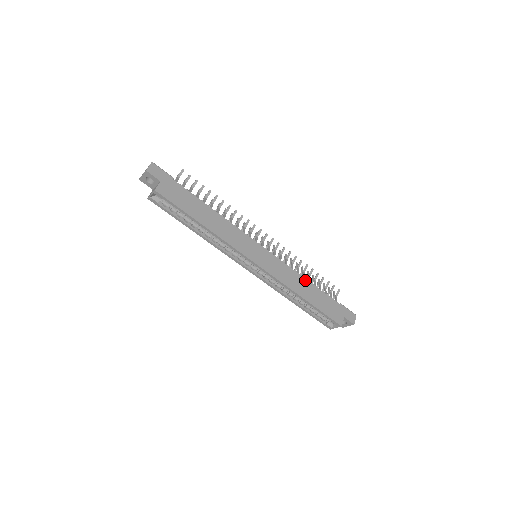
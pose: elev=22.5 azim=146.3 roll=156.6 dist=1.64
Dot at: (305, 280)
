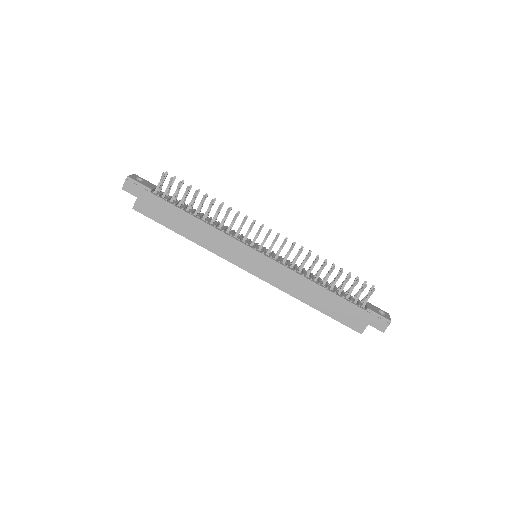
Dot at: (314, 284)
